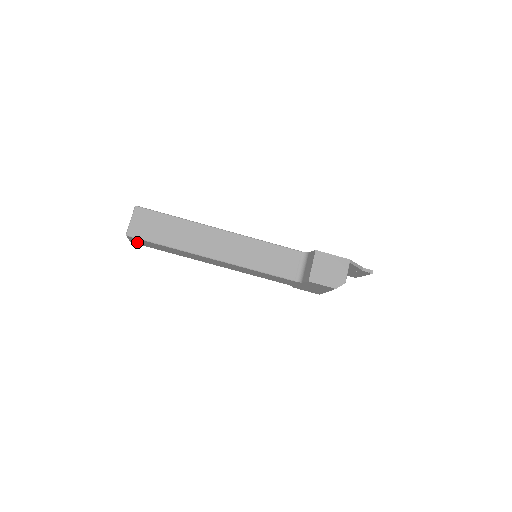
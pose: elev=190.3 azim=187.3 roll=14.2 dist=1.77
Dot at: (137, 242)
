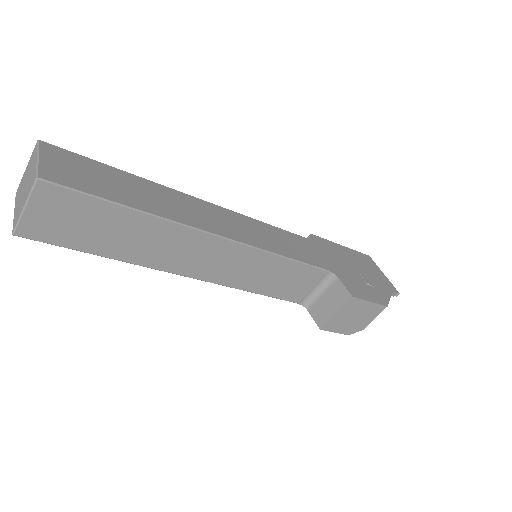
Dot at: occluded
